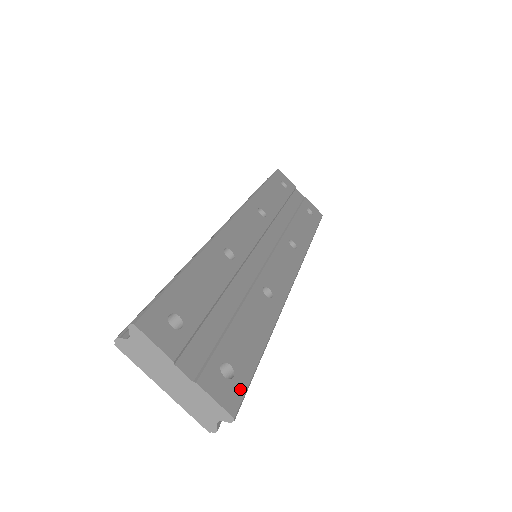
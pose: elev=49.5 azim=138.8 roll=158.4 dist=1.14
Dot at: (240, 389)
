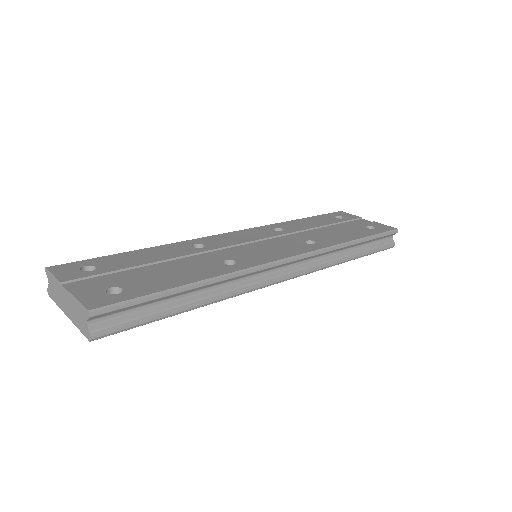
Dot at: (117, 299)
